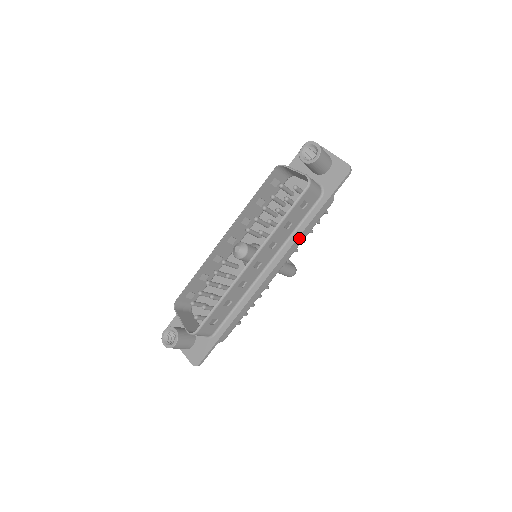
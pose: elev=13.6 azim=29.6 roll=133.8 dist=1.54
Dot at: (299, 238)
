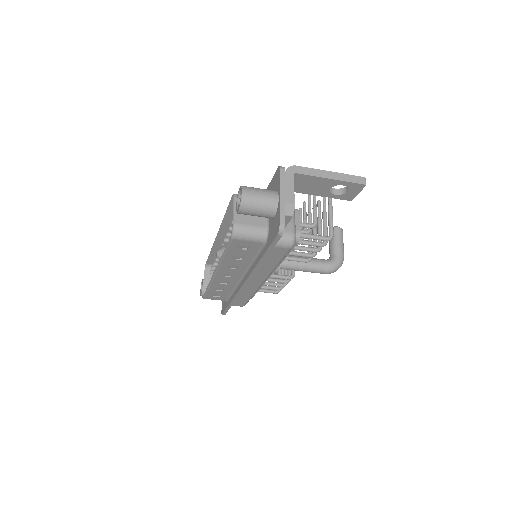
Dot at: (256, 270)
